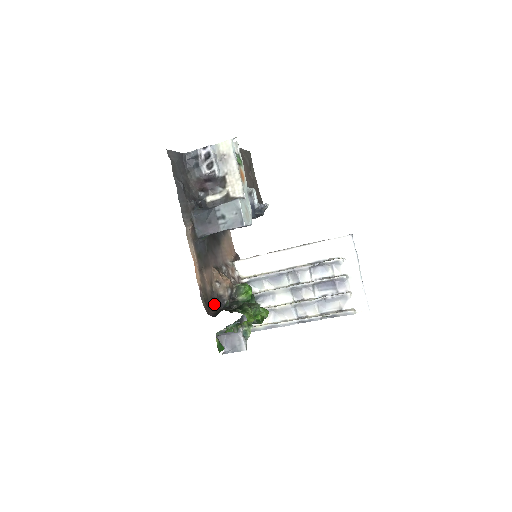
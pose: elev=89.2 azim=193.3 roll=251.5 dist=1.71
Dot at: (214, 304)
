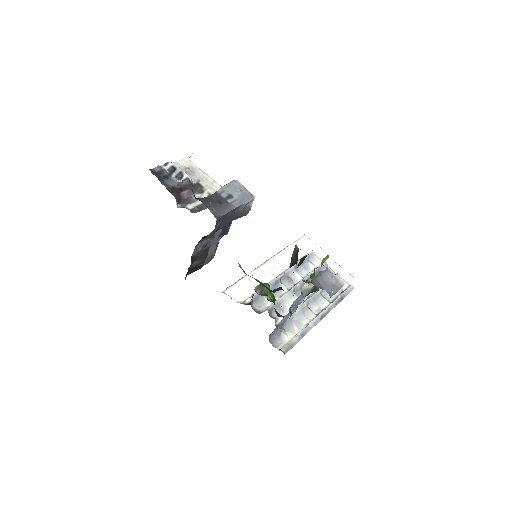
Dot at: occluded
